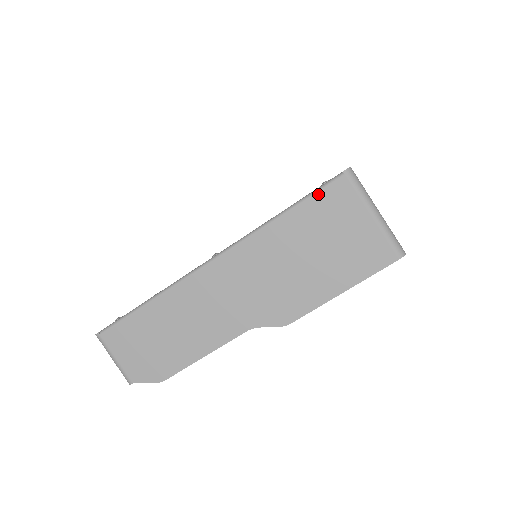
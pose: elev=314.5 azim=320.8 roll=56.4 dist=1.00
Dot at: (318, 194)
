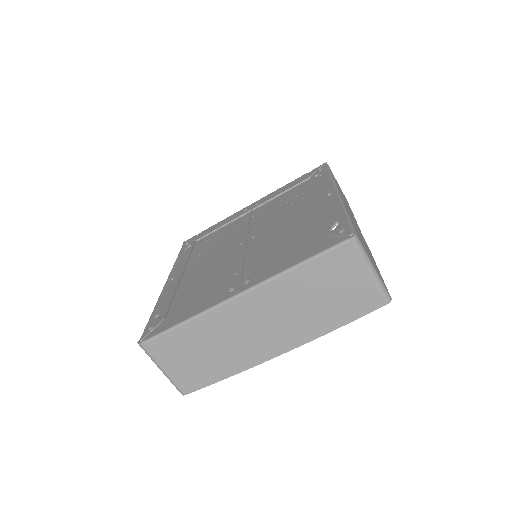
Dot at: occluded
